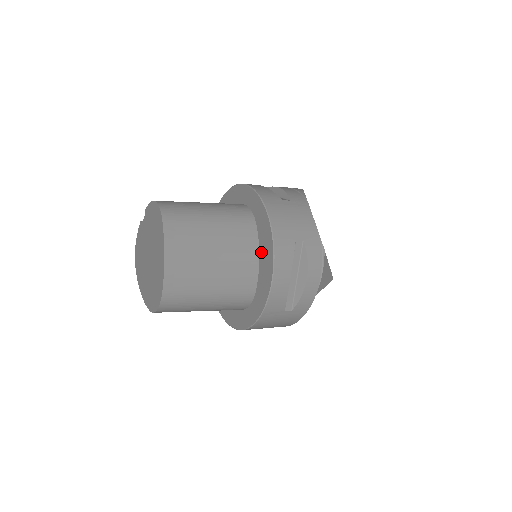
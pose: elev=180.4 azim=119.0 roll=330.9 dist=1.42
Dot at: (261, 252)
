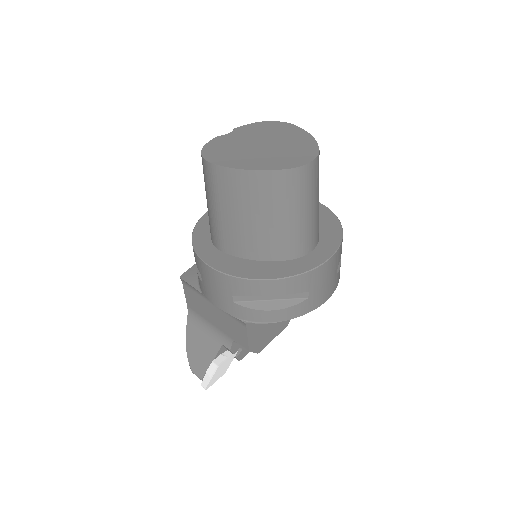
Dot at: occluded
